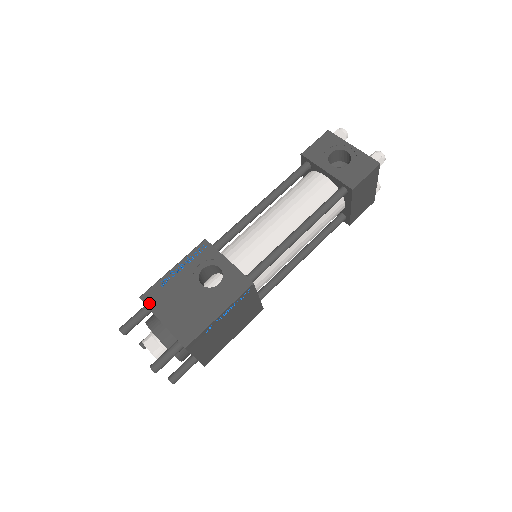
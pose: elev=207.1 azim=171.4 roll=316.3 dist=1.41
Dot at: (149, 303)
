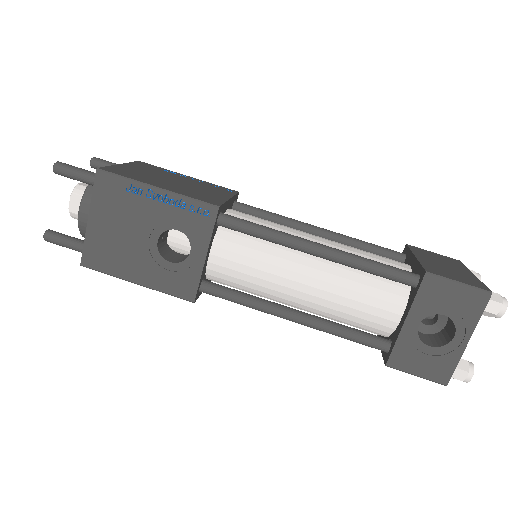
Dot at: (98, 188)
